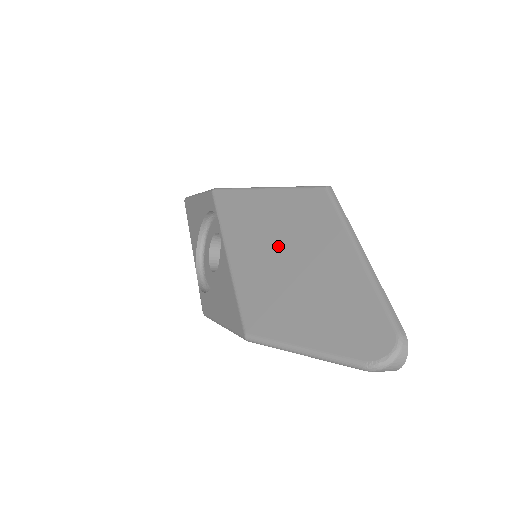
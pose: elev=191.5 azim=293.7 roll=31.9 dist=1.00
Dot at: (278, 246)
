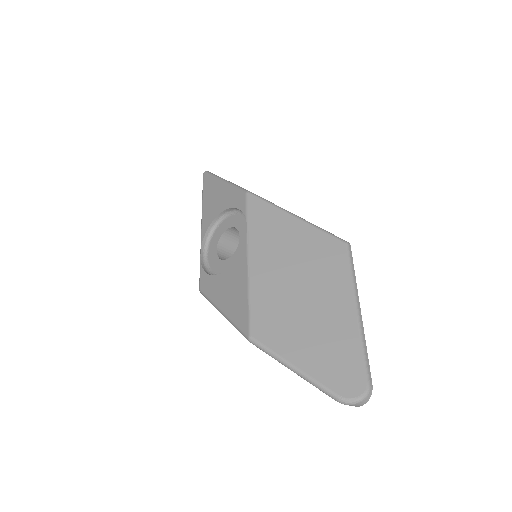
Dot at: (295, 275)
